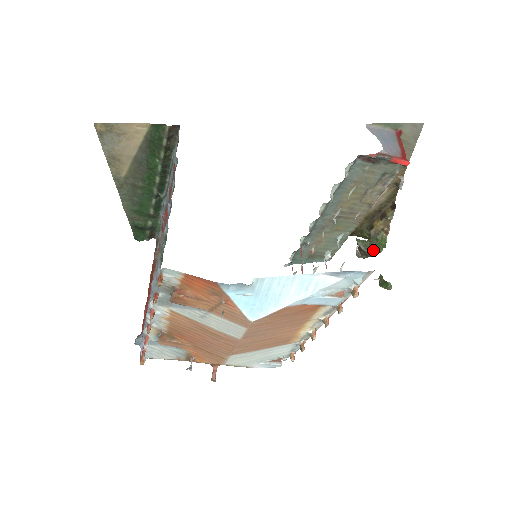
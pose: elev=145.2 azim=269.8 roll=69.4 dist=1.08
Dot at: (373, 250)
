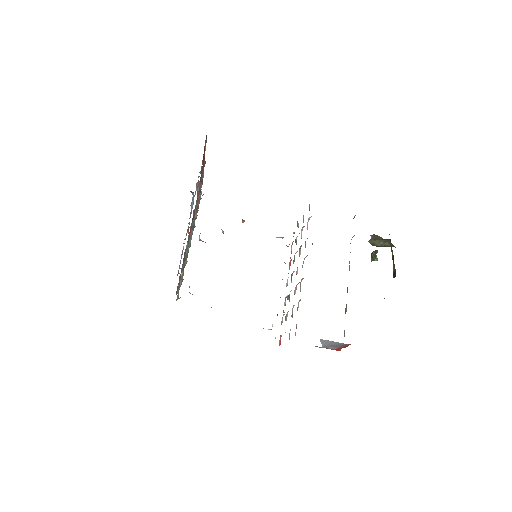
Dot at: occluded
